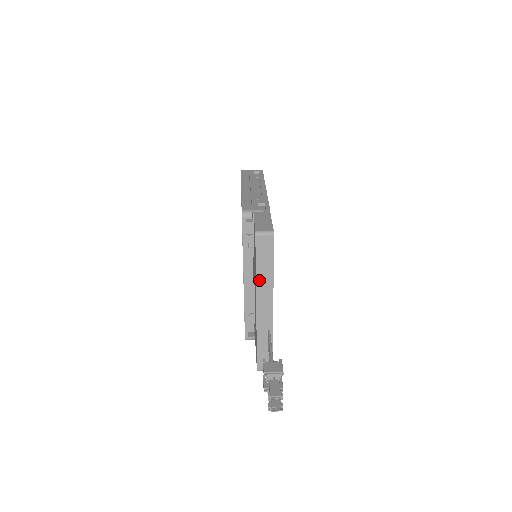
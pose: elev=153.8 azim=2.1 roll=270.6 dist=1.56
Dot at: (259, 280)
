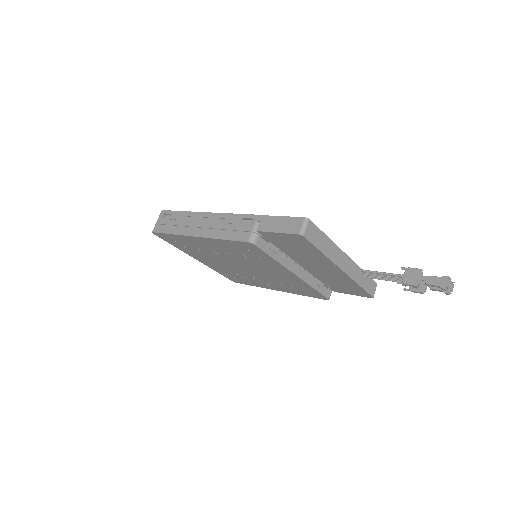
Dot at: (329, 255)
